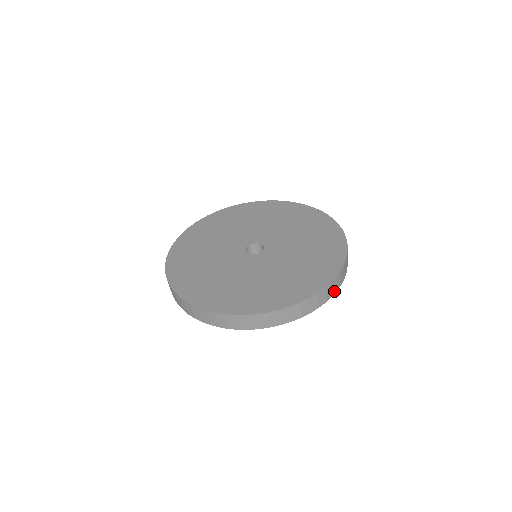
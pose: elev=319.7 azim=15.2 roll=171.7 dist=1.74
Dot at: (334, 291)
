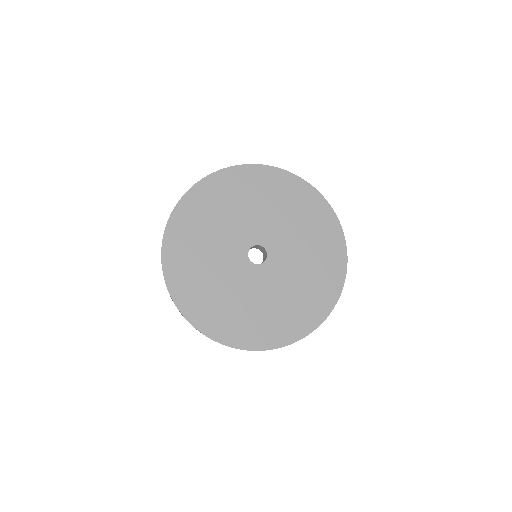
Dot at: occluded
